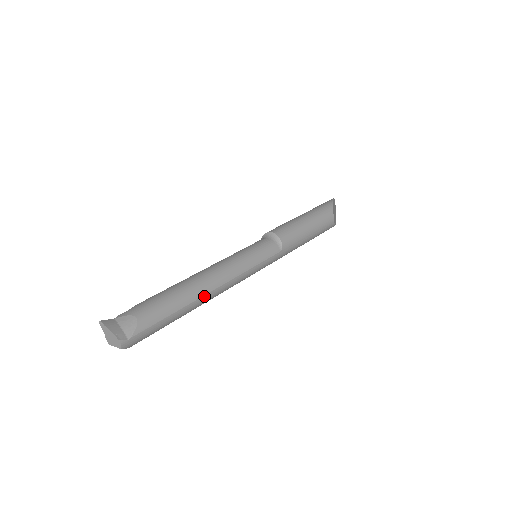
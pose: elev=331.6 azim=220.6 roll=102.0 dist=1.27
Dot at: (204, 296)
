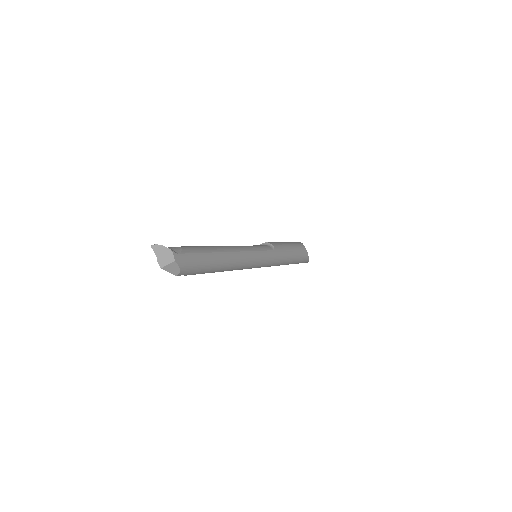
Dot at: (227, 253)
